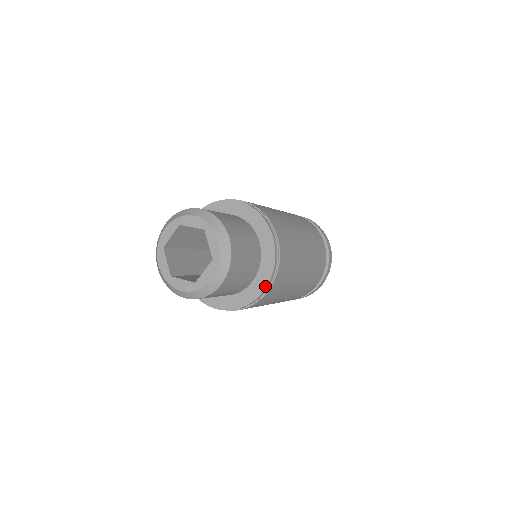
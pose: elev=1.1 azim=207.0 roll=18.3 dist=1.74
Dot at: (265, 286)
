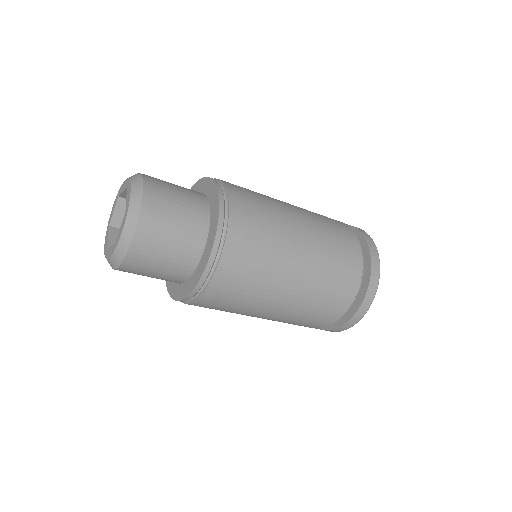
Dot at: (210, 251)
